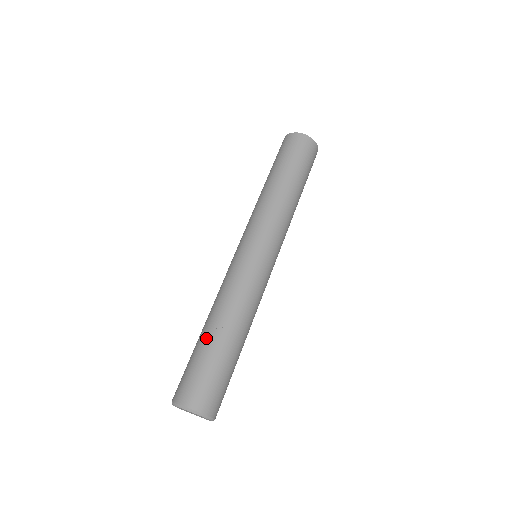
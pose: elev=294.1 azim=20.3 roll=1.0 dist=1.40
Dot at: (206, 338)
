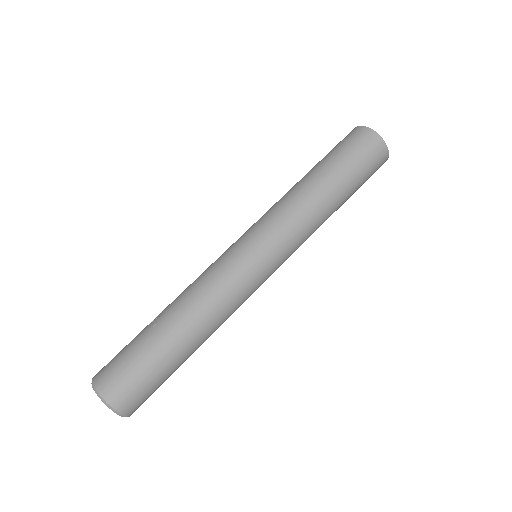
Dot at: occluded
